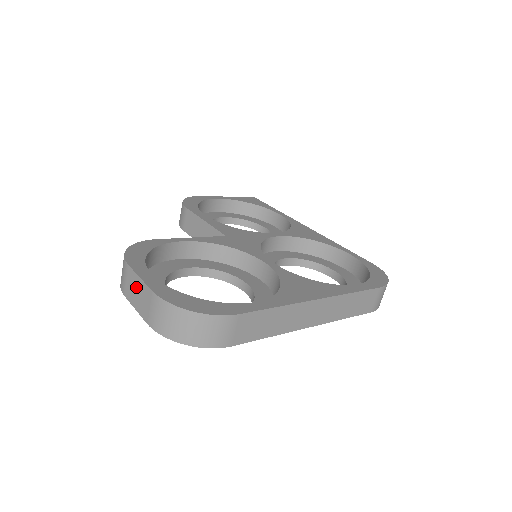
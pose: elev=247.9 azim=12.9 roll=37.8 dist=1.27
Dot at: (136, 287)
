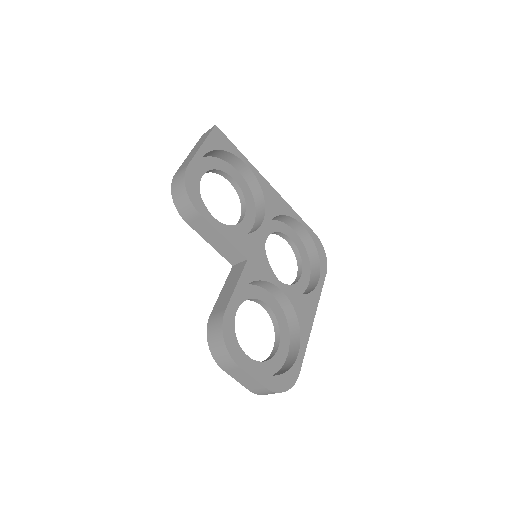
Dot at: (245, 377)
